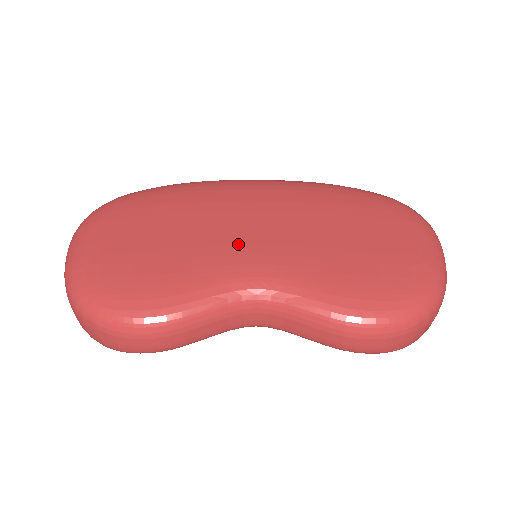
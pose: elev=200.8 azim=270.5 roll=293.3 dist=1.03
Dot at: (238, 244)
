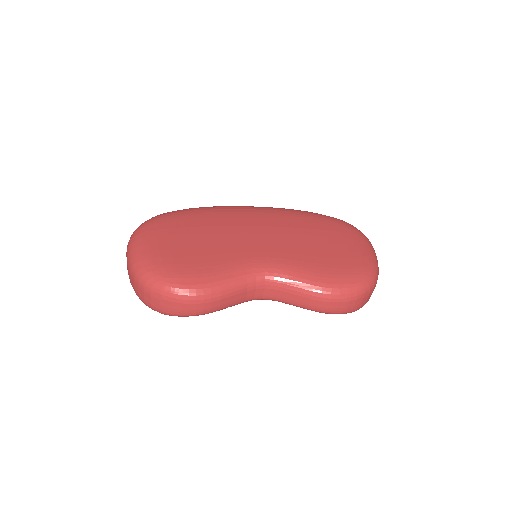
Dot at: (249, 245)
